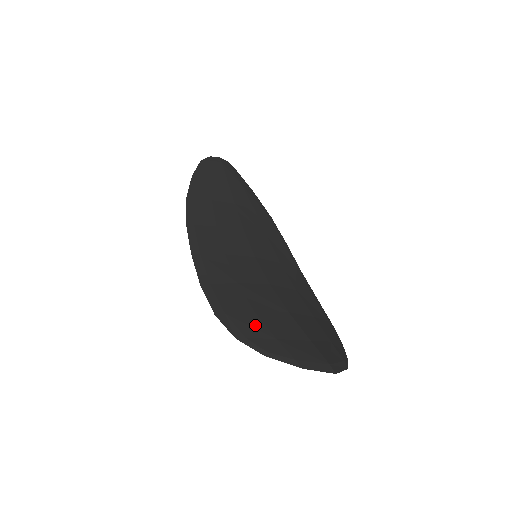
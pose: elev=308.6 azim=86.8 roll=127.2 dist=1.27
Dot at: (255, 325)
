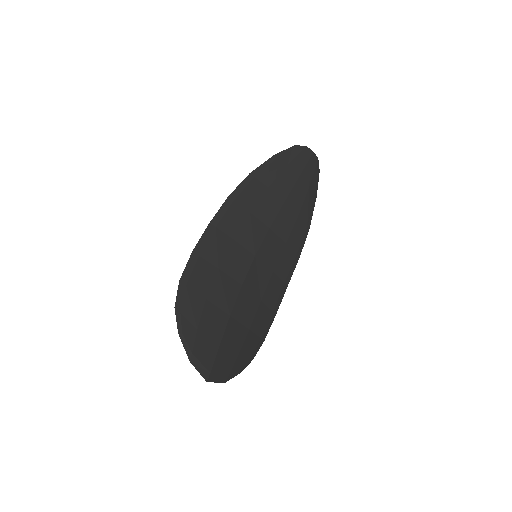
Dot at: (195, 309)
